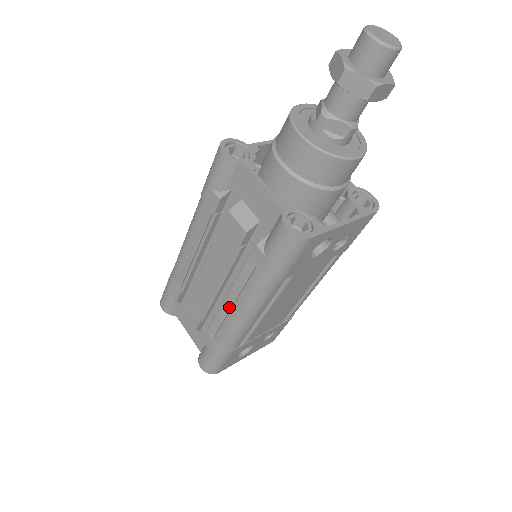
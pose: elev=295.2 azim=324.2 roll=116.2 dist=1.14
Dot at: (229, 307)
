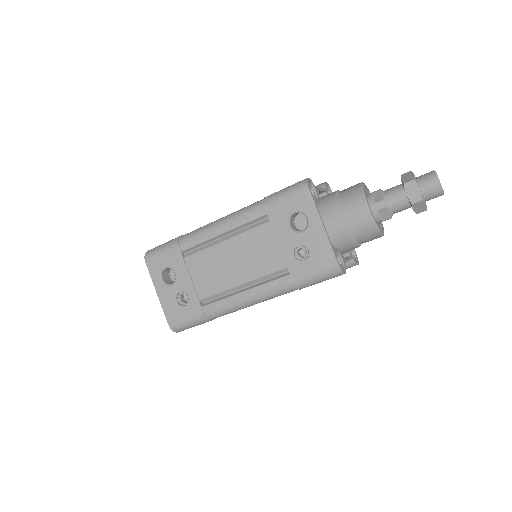
Dot at: occluded
